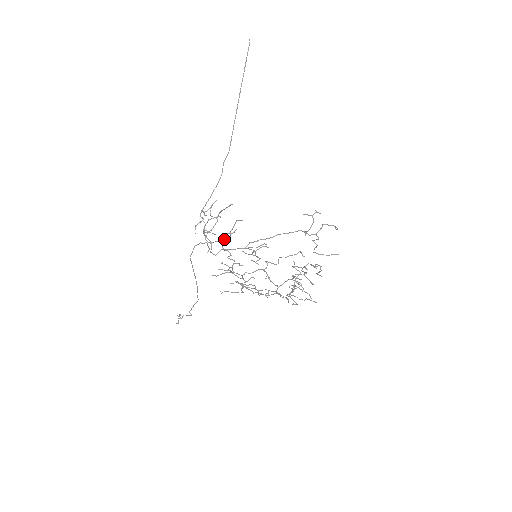
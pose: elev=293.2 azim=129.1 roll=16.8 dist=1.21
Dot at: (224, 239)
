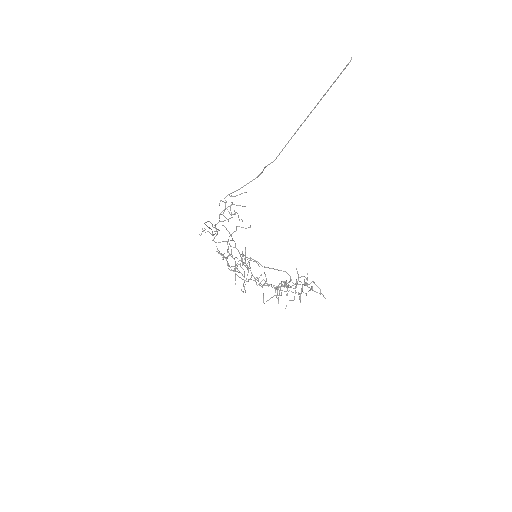
Dot at: (231, 234)
